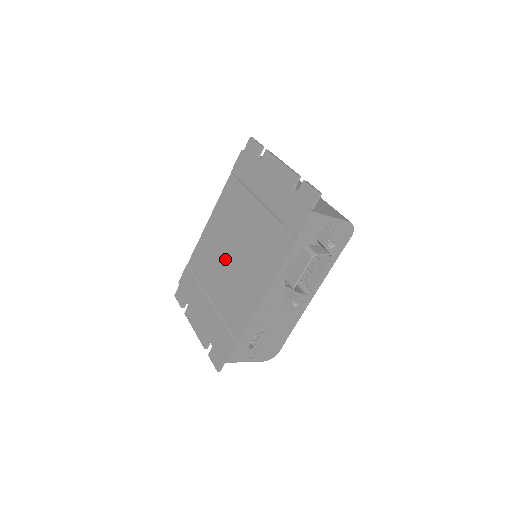
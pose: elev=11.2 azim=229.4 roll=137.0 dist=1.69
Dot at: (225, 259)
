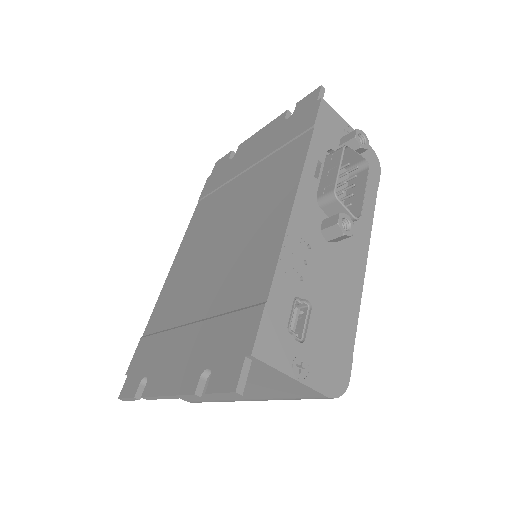
Dot at: (209, 258)
